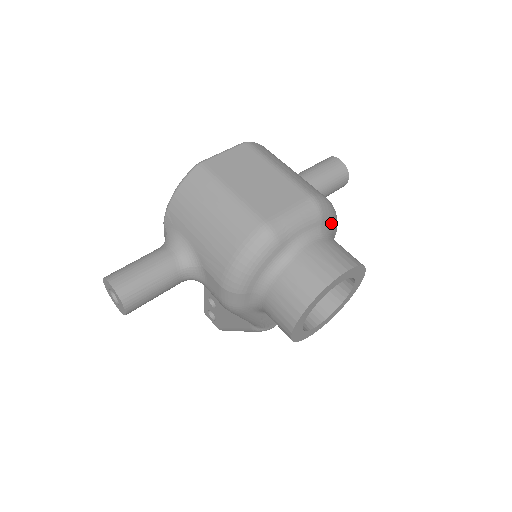
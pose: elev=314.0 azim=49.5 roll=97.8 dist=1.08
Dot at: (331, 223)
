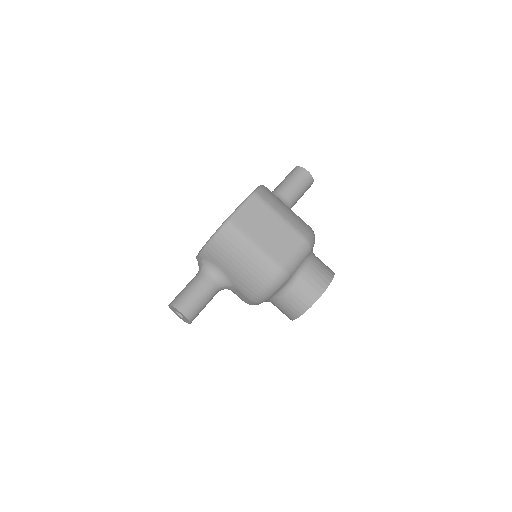
Dot at: occluded
